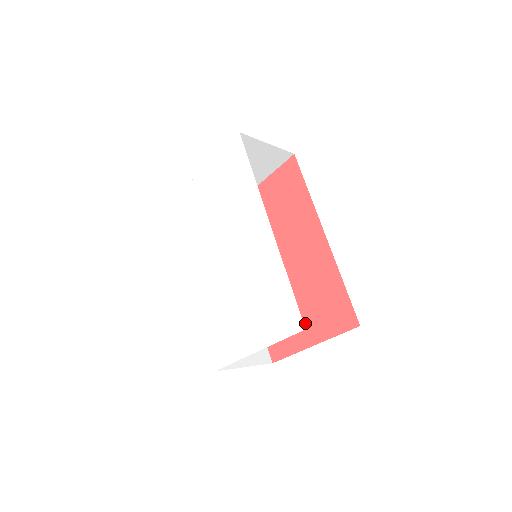
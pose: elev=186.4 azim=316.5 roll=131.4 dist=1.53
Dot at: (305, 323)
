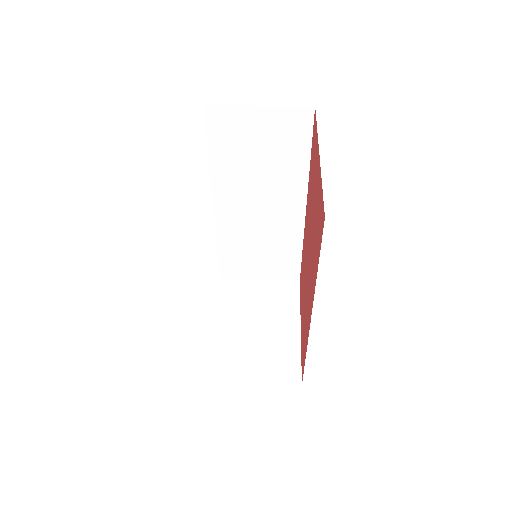
Dot at: (302, 313)
